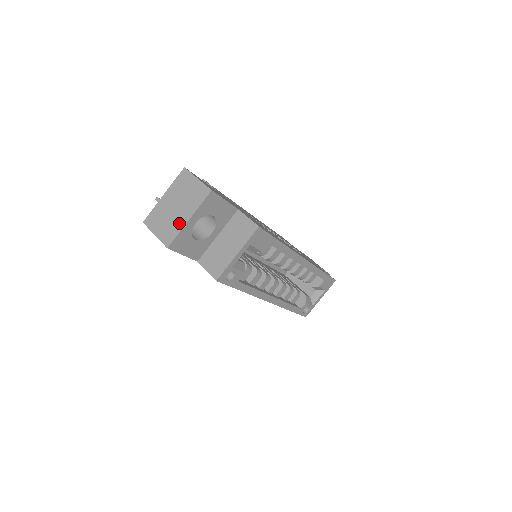
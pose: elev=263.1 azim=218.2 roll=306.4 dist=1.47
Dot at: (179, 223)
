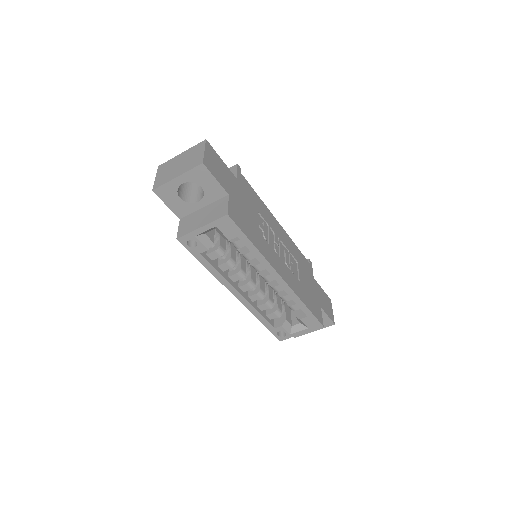
Dot at: (171, 177)
